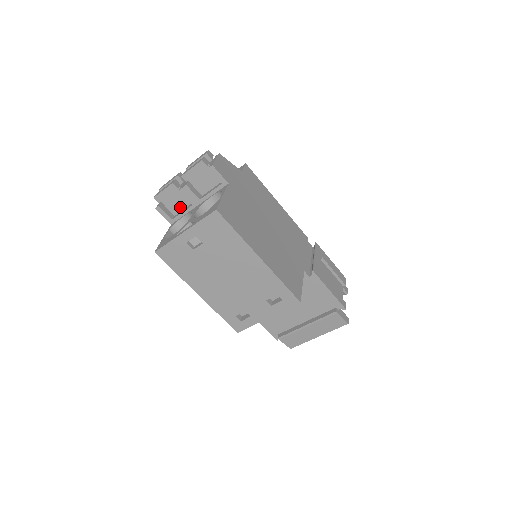
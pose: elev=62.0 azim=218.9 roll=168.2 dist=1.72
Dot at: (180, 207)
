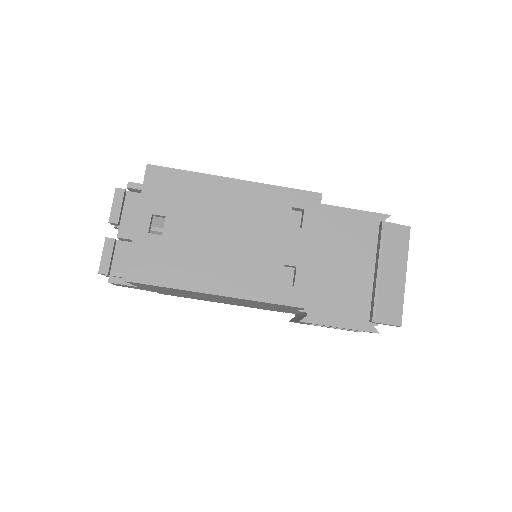
Dot at: occluded
